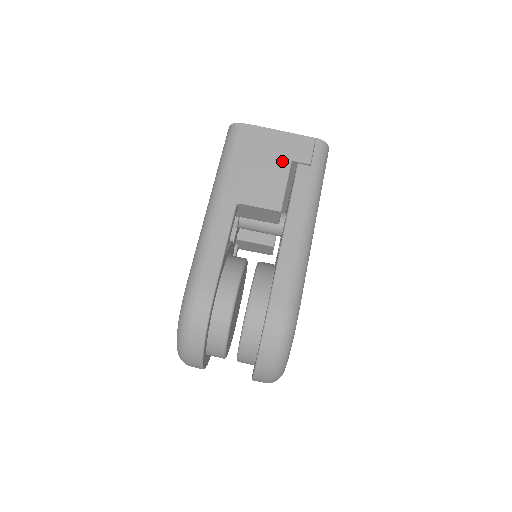
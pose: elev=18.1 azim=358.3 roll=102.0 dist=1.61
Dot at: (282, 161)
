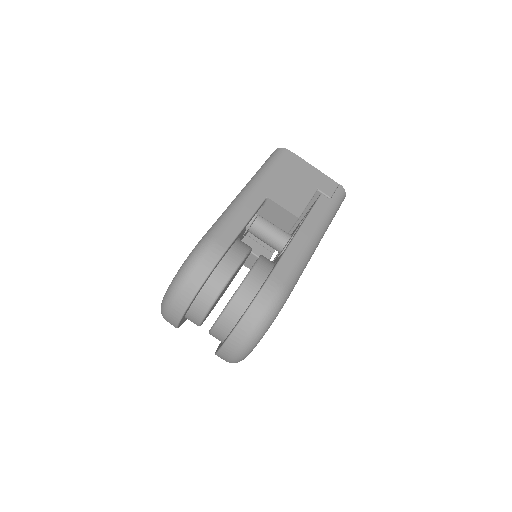
Dot at: (310, 186)
